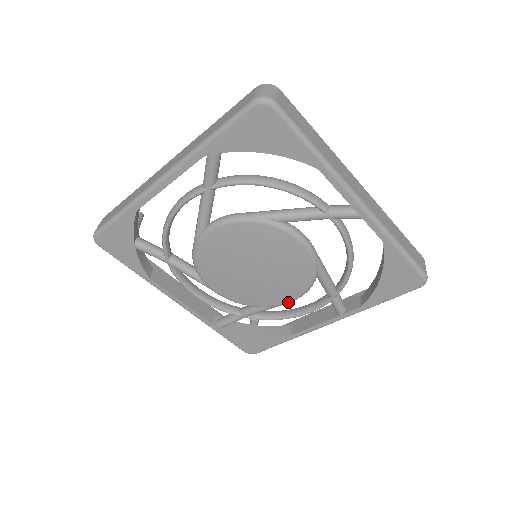
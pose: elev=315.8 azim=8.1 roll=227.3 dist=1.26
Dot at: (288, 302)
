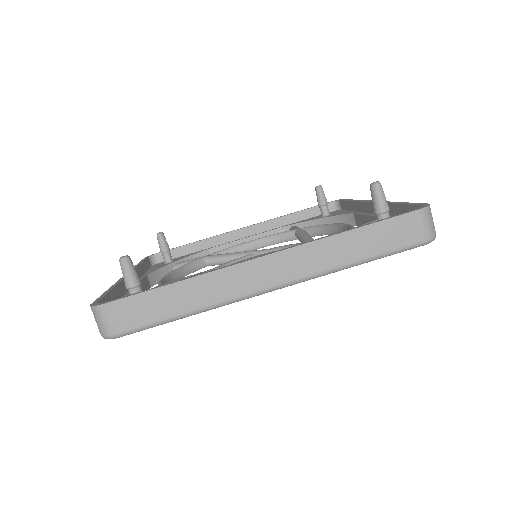
Dot at: occluded
